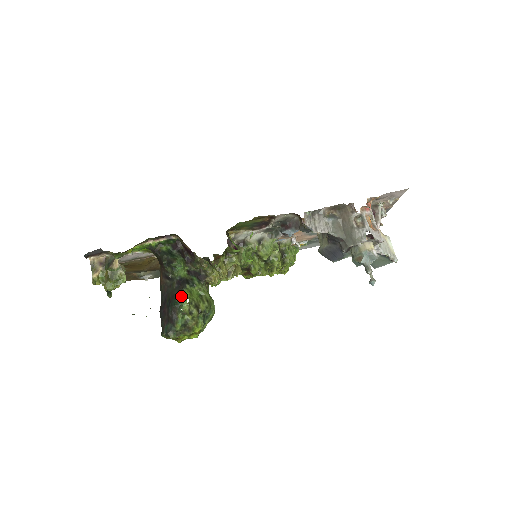
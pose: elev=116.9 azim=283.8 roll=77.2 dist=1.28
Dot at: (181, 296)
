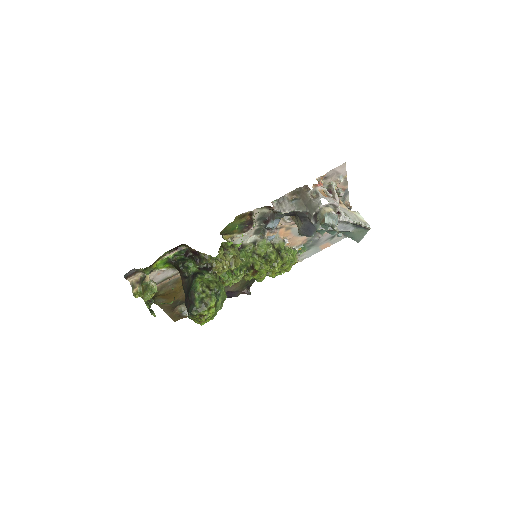
Dot at: (195, 282)
